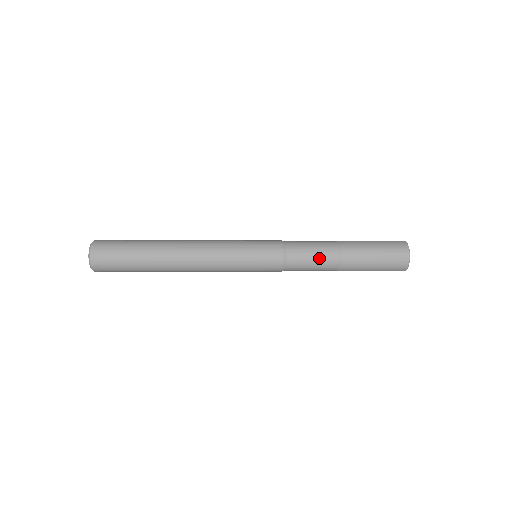
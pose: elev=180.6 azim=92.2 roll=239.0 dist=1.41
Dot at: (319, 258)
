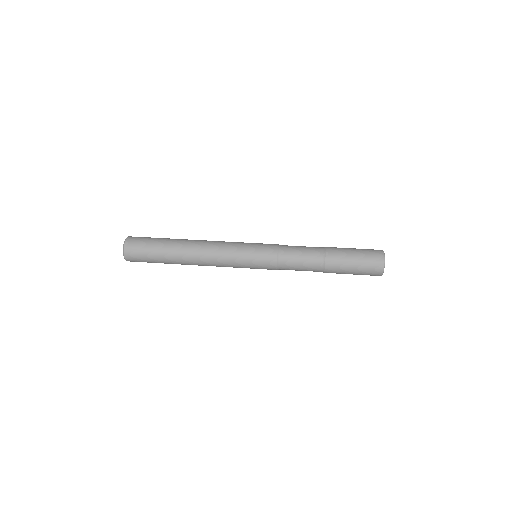
Dot at: (307, 257)
